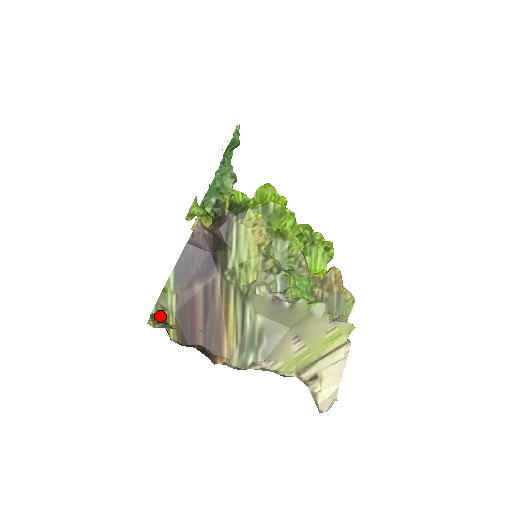
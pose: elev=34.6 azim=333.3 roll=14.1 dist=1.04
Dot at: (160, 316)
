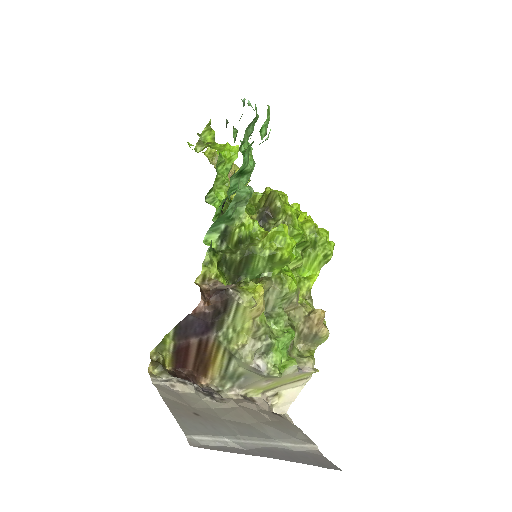
Dot at: (159, 358)
